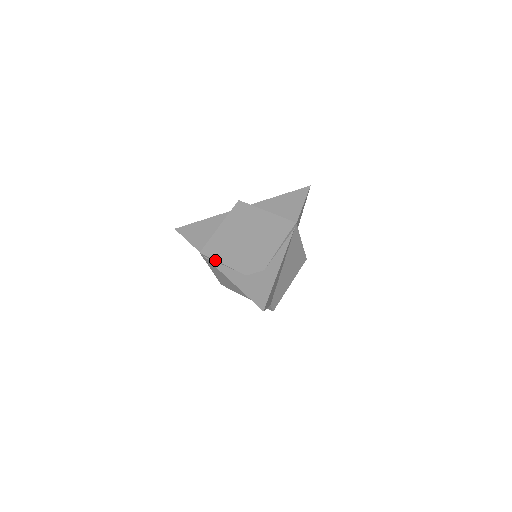
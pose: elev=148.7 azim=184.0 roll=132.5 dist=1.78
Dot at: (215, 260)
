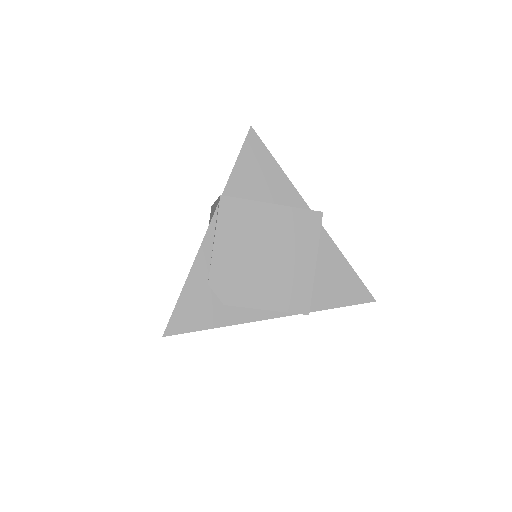
Dot at: (216, 225)
